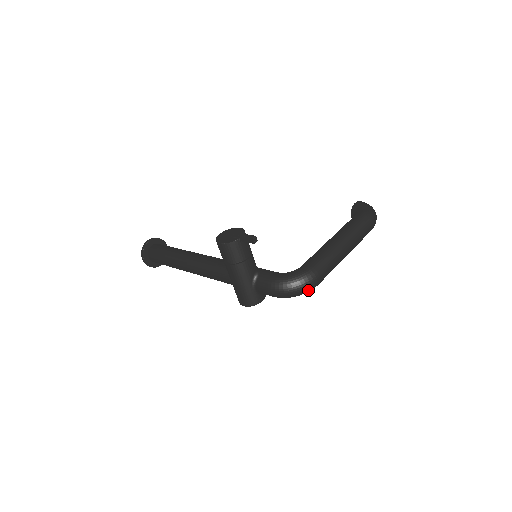
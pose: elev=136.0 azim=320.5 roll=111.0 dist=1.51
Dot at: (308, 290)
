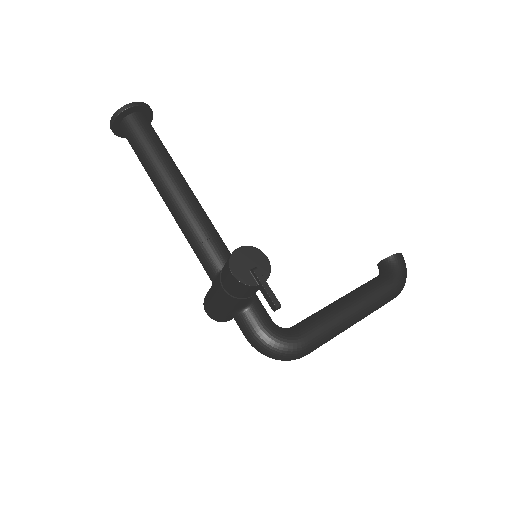
Dot at: occluded
